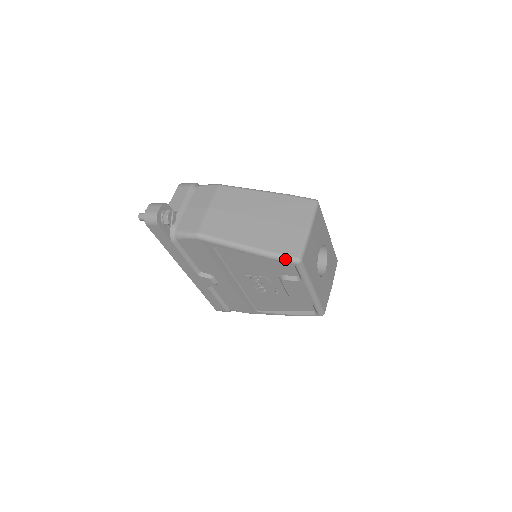
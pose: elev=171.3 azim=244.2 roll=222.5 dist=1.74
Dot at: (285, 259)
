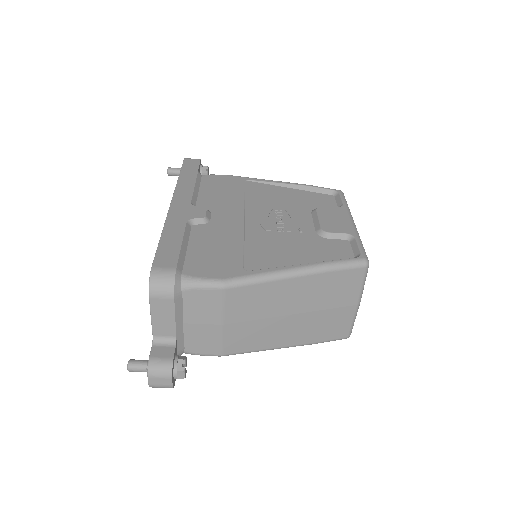
Dot at: (327, 188)
